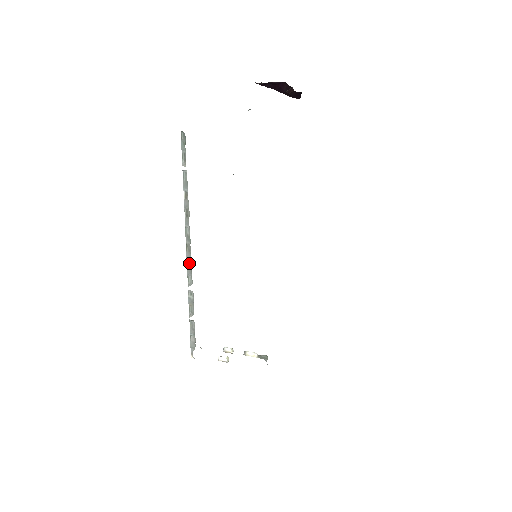
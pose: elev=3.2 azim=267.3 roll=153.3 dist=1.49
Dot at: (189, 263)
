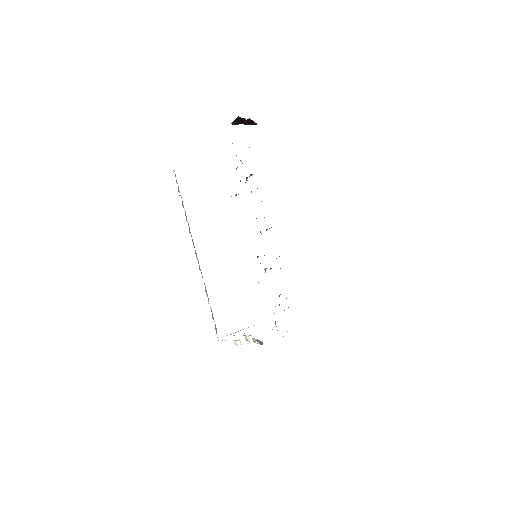
Dot at: occluded
